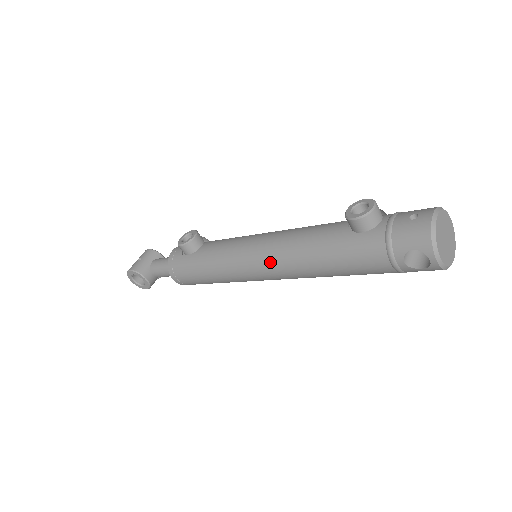
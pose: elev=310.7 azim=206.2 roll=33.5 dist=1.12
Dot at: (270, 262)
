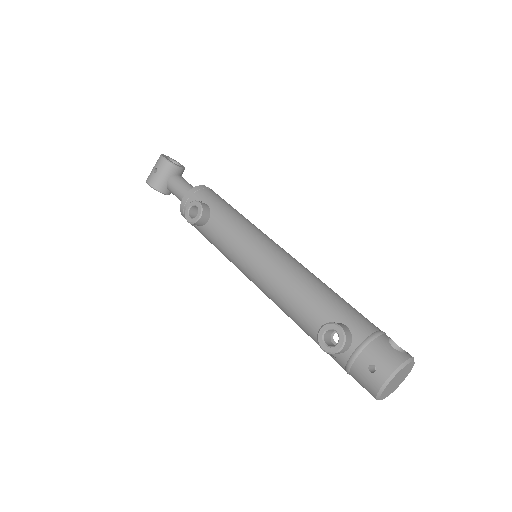
Dot at: (262, 291)
